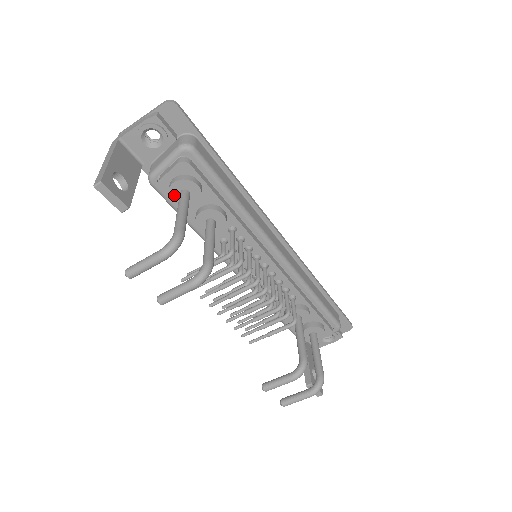
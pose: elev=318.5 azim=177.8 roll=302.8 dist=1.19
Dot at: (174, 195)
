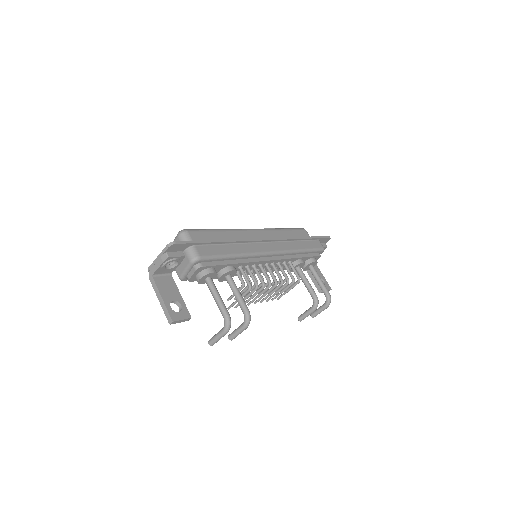
Dot at: (202, 282)
